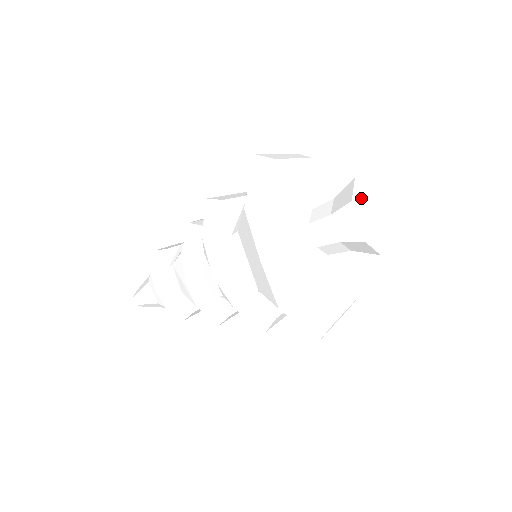
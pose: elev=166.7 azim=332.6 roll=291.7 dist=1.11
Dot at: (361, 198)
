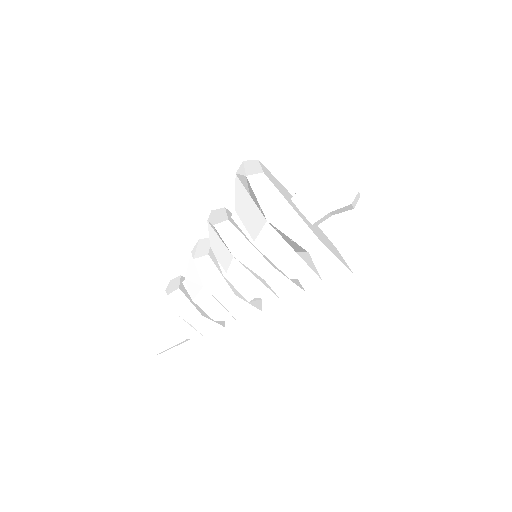
Dot at: (322, 160)
